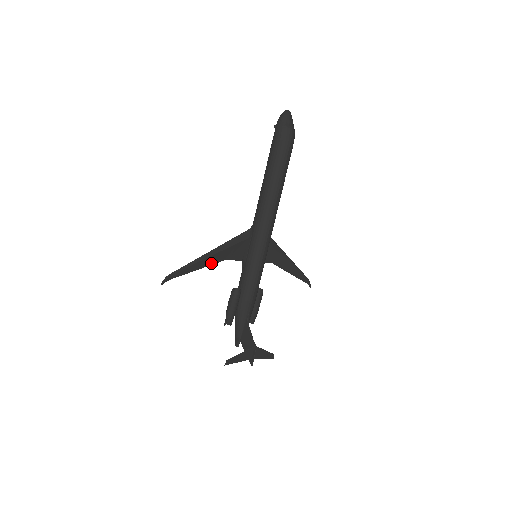
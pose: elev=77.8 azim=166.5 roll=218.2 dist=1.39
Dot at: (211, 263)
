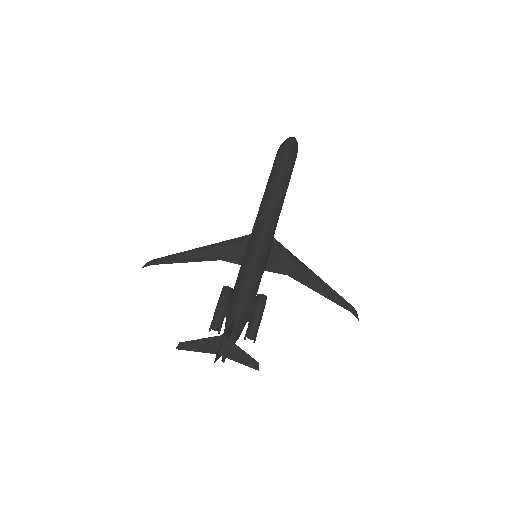
Dot at: (202, 259)
